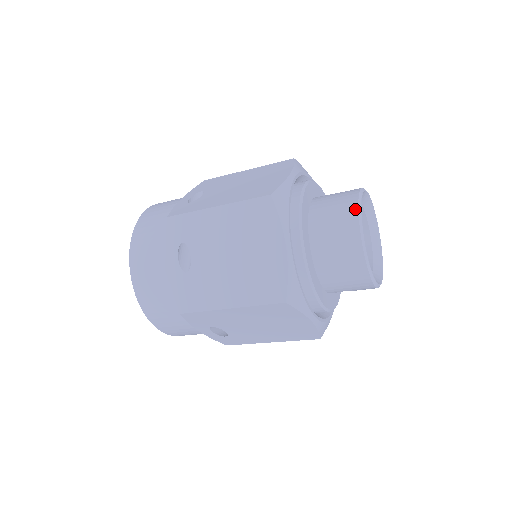
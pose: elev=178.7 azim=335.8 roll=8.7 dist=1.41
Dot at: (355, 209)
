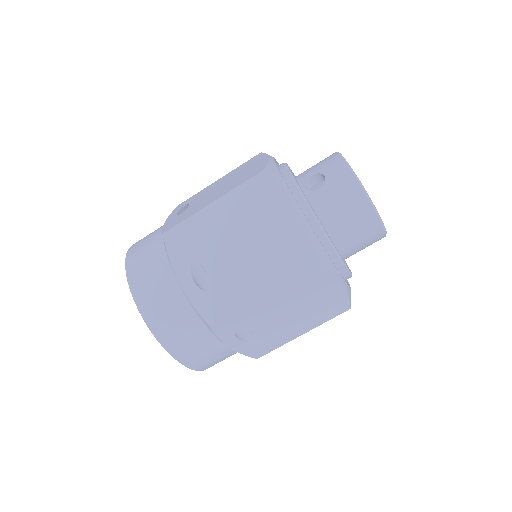
Dot at: (370, 209)
